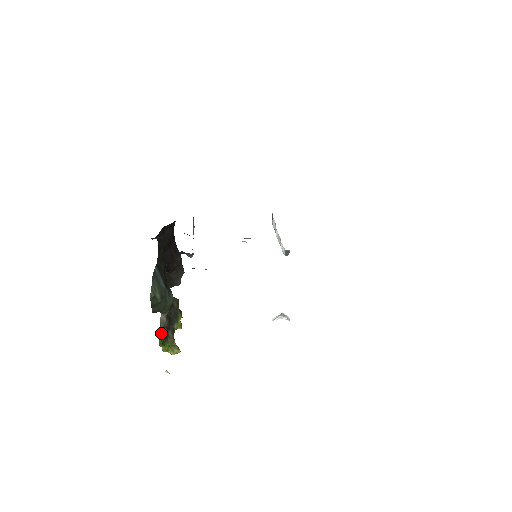
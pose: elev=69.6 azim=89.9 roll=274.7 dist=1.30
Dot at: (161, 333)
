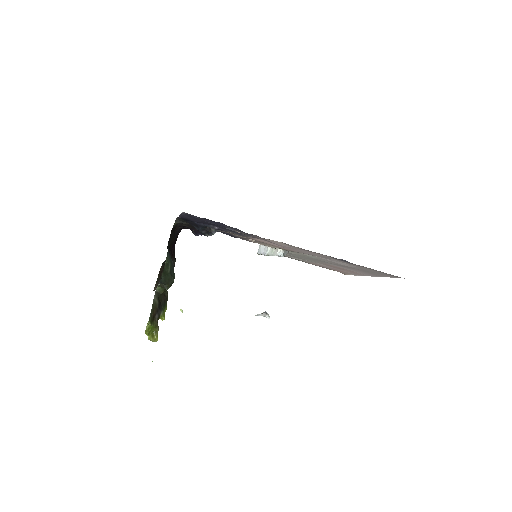
Dot at: (152, 311)
